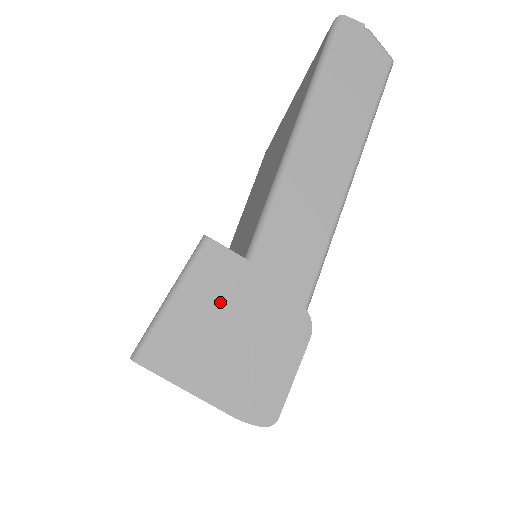
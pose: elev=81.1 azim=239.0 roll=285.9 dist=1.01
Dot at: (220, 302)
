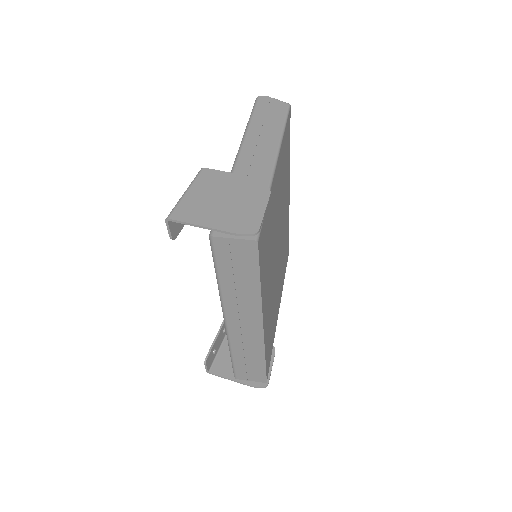
Dot at: (214, 189)
